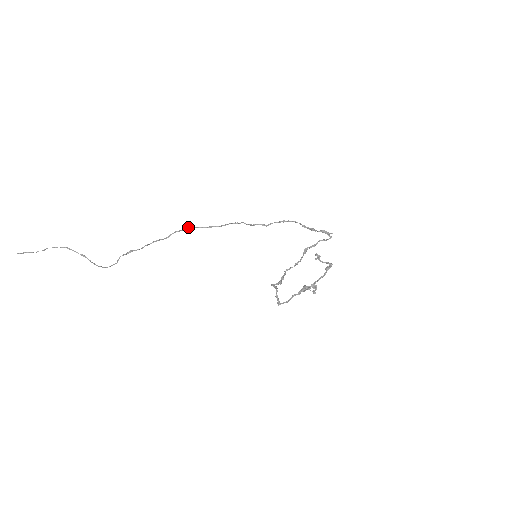
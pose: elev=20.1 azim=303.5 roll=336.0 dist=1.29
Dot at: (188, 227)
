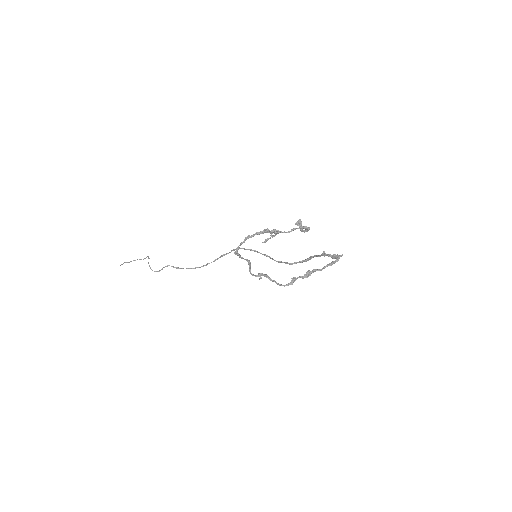
Dot at: (227, 253)
